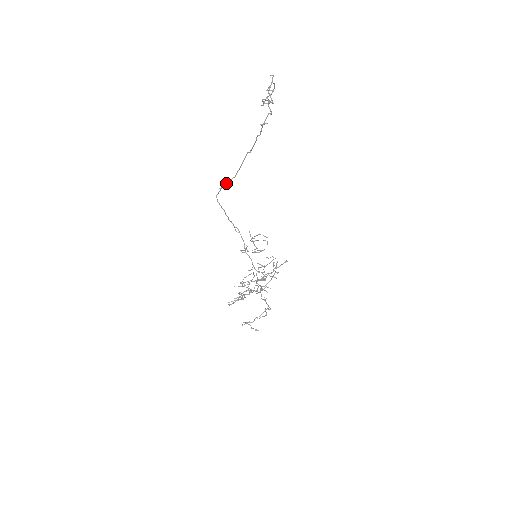
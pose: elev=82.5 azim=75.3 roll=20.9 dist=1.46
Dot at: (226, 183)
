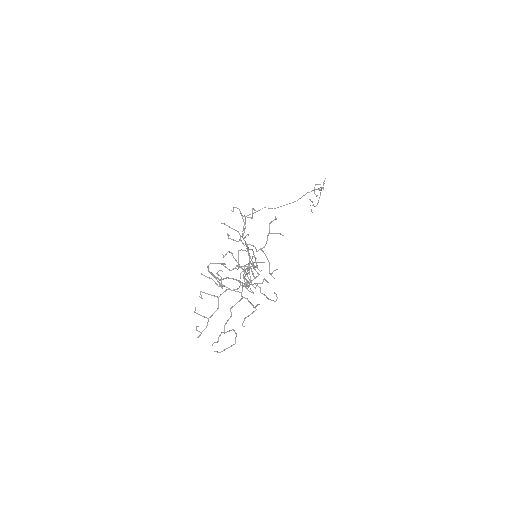
Dot at: occluded
